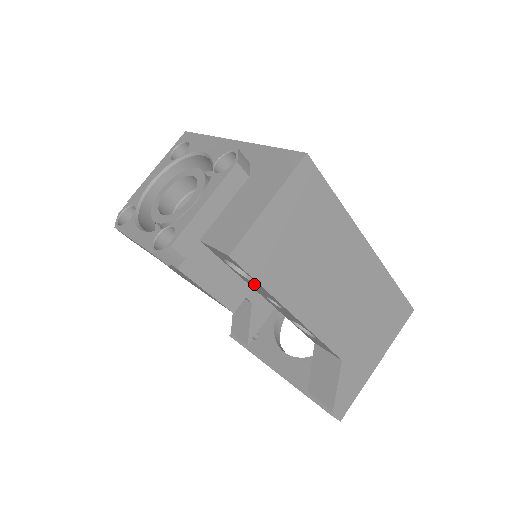
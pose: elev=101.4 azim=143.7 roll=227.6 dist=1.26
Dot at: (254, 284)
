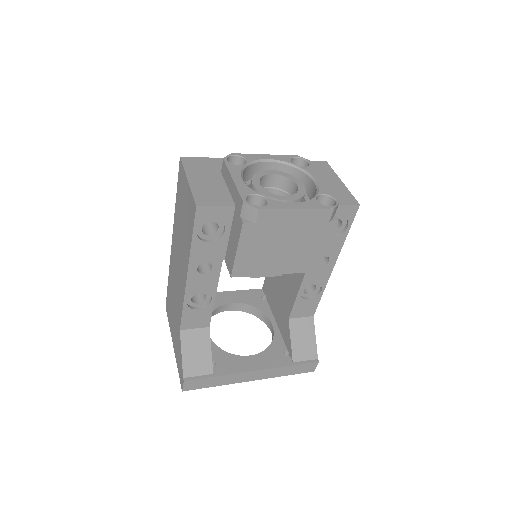
Dot at: (332, 241)
